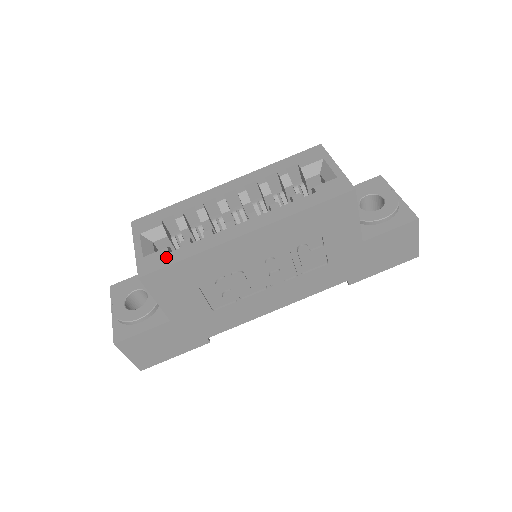
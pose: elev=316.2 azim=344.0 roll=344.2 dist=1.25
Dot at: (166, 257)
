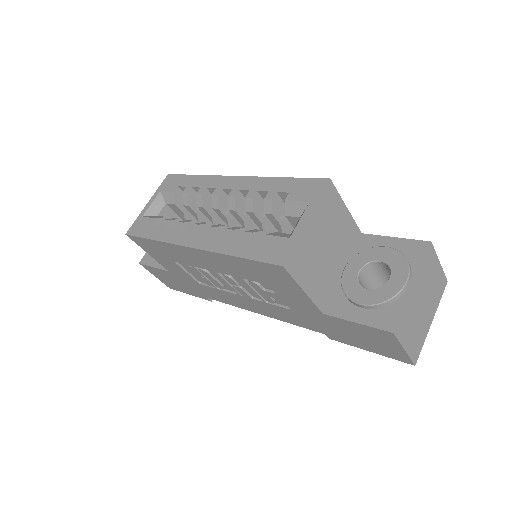
Dot at: (147, 228)
